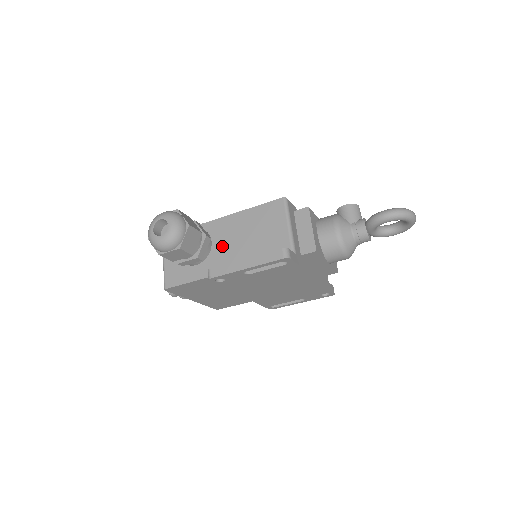
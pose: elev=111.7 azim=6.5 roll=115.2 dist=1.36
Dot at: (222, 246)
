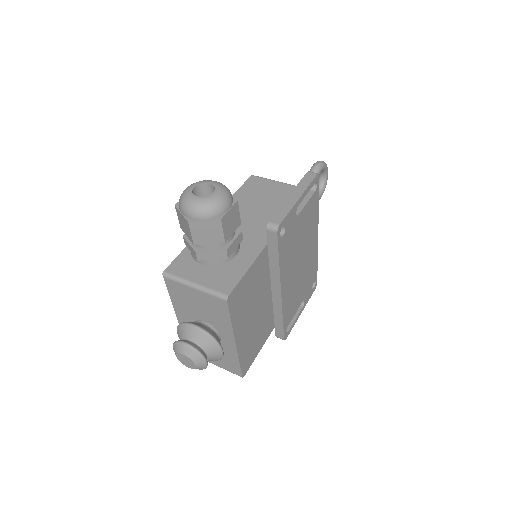
Dot at: (243, 227)
